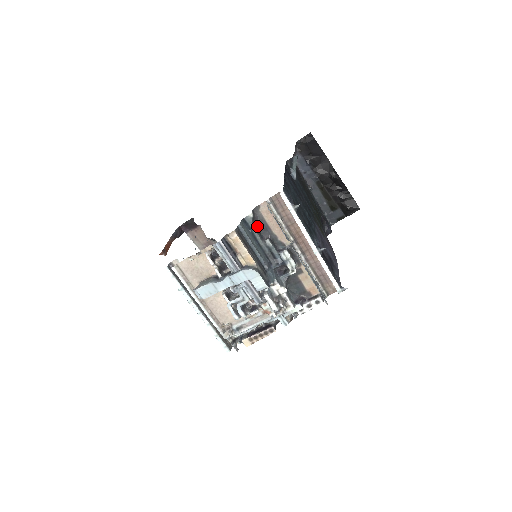
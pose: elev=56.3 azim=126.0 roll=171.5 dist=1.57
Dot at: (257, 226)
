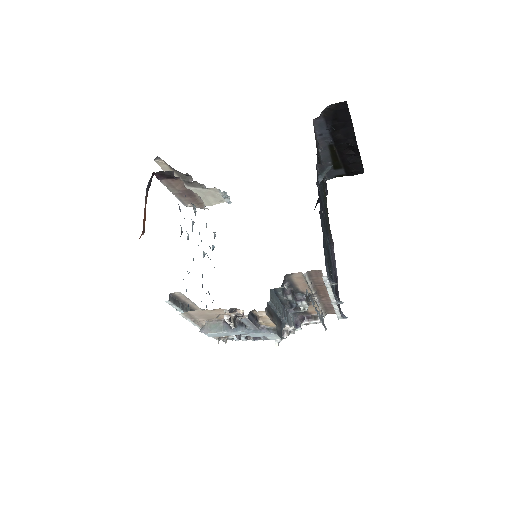
Dot at: (283, 286)
